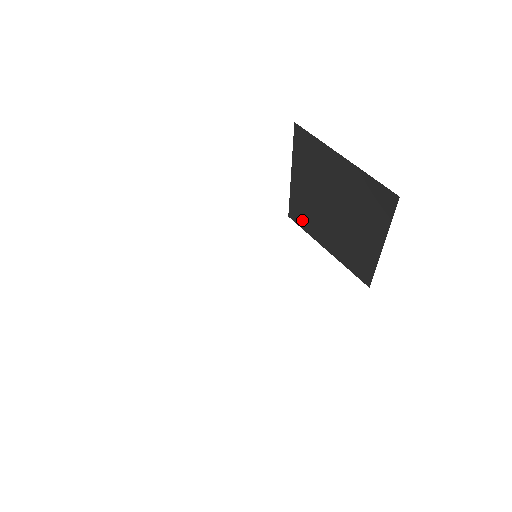
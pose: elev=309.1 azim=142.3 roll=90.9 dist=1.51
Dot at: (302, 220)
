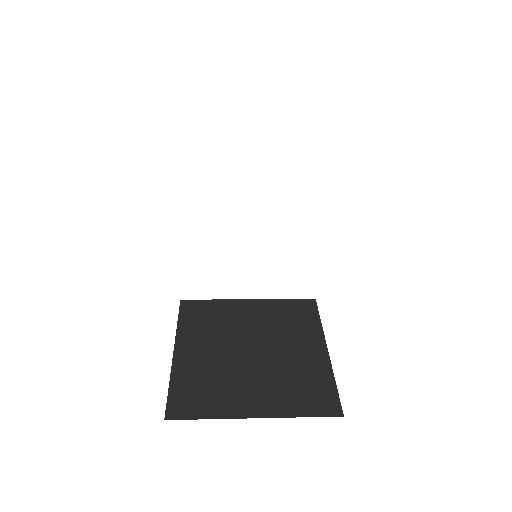
Dot at: (198, 403)
